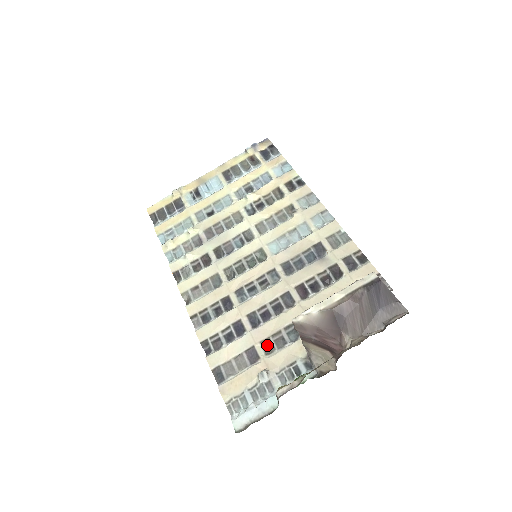
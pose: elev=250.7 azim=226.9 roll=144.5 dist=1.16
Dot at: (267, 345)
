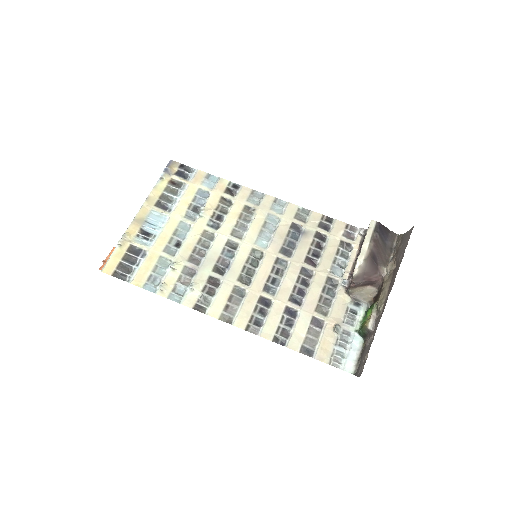
Dot at: (321, 310)
